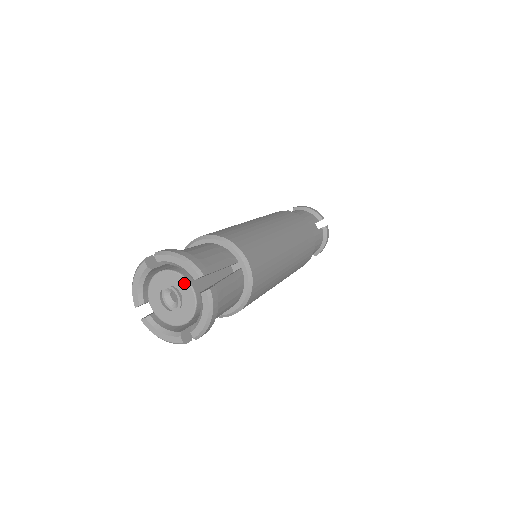
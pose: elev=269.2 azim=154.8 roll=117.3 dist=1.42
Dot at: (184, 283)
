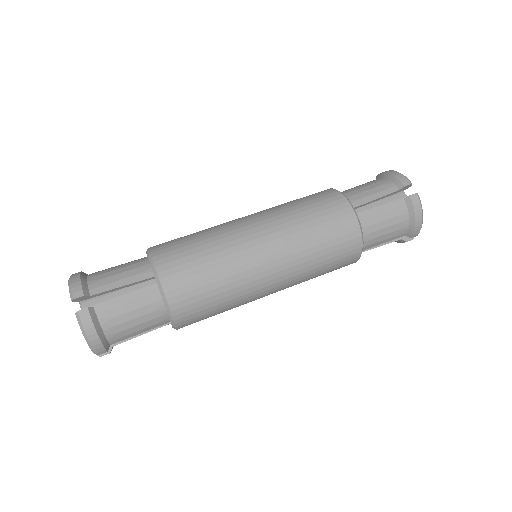
Dot at: (80, 303)
